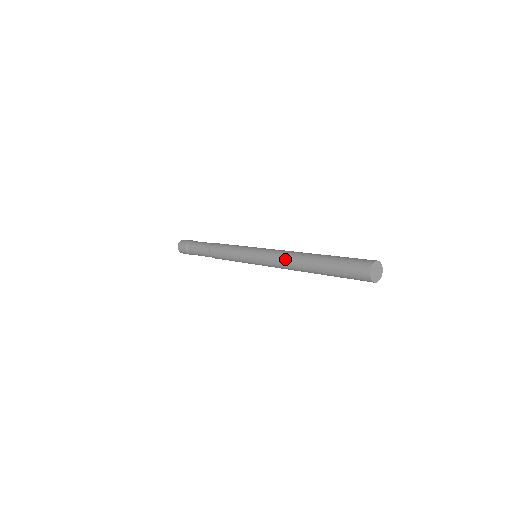
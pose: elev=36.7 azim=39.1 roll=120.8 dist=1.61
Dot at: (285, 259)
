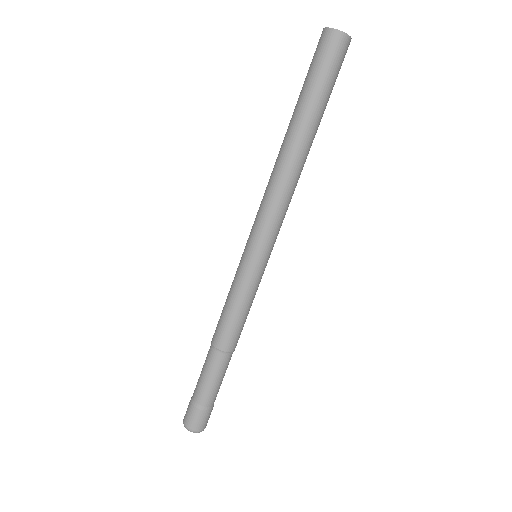
Dot at: (270, 180)
